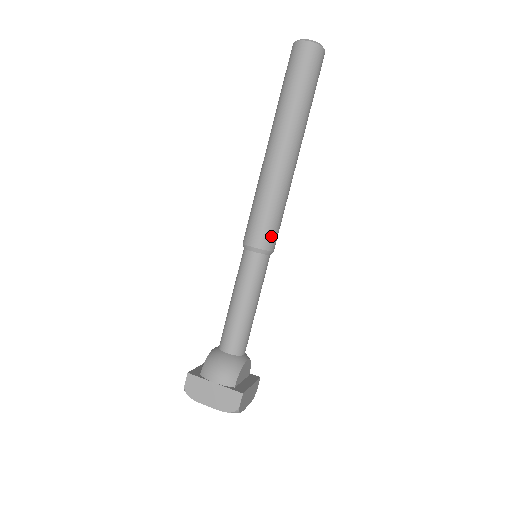
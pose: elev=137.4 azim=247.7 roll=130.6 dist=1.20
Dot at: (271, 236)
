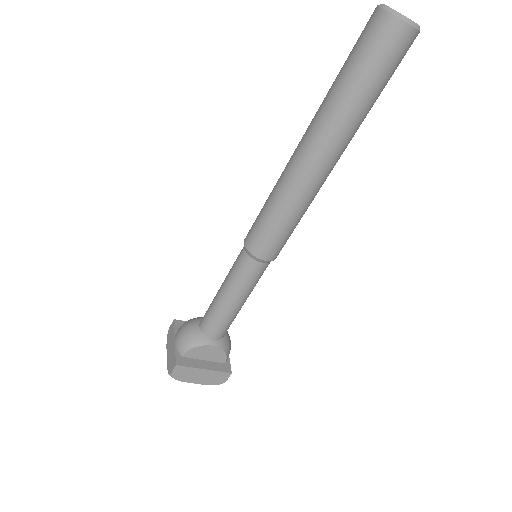
Dot at: (261, 242)
